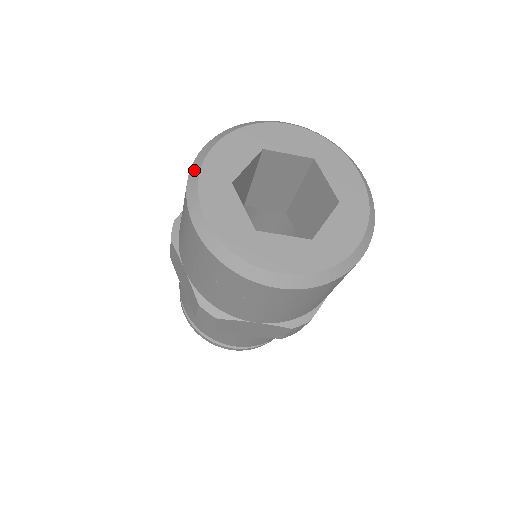
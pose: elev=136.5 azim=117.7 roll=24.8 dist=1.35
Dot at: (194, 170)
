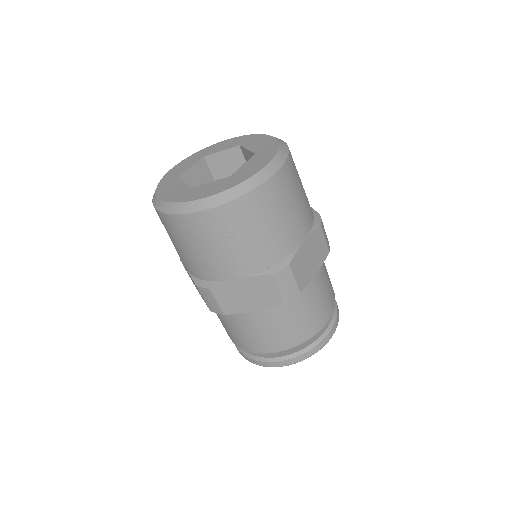
Dot at: (167, 209)
